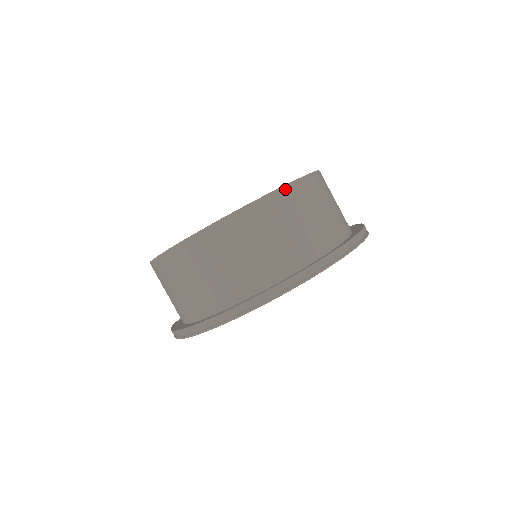
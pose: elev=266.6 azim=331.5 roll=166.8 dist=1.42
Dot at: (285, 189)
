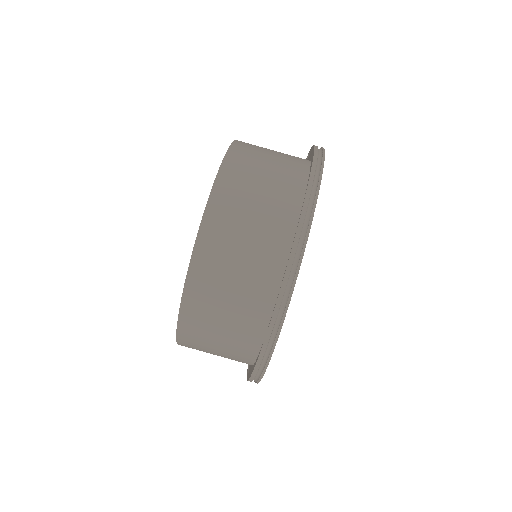
Dot at: (202, 231)
